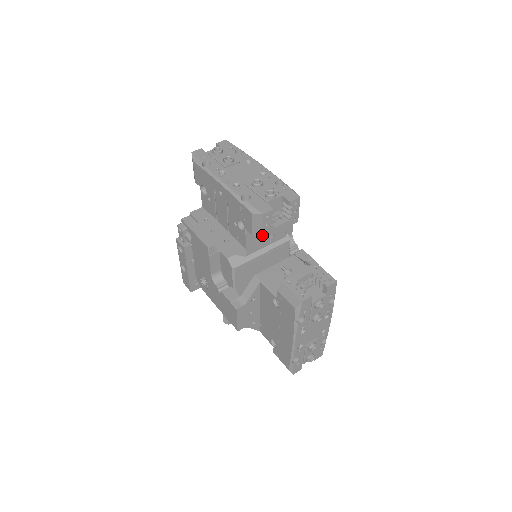
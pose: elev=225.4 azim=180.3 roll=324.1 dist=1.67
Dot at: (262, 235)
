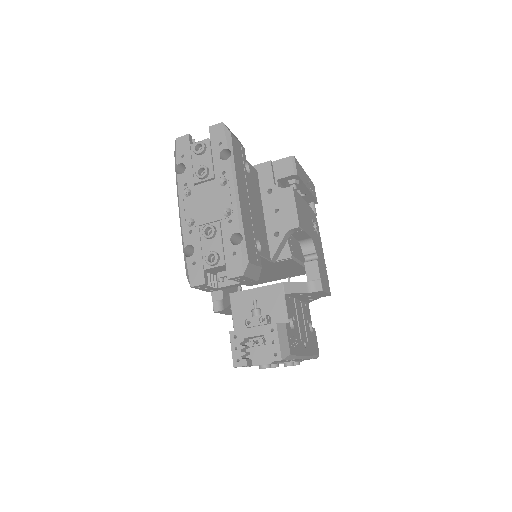
Dot at: (206, 291)
